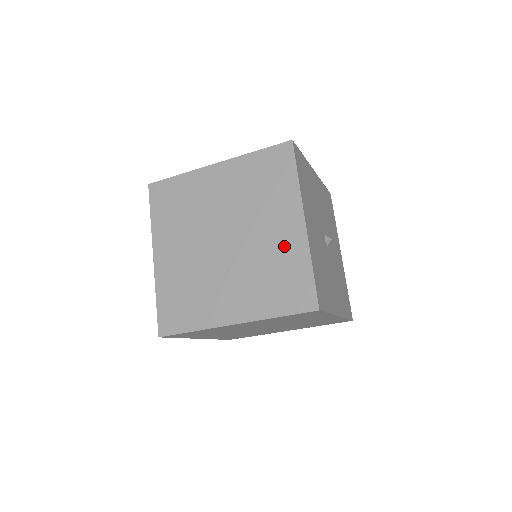
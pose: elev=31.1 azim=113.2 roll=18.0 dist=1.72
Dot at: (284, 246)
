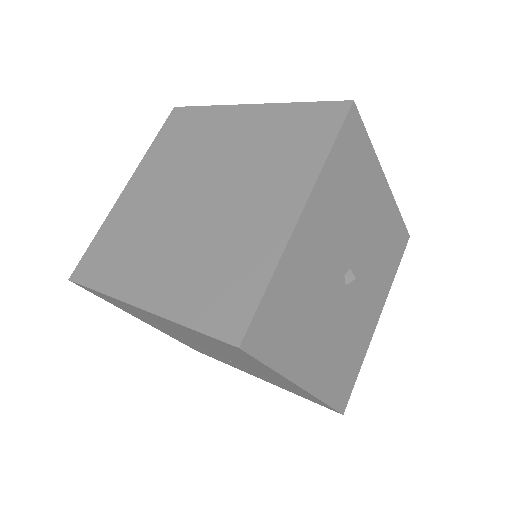
Dot at: (285, 384)
